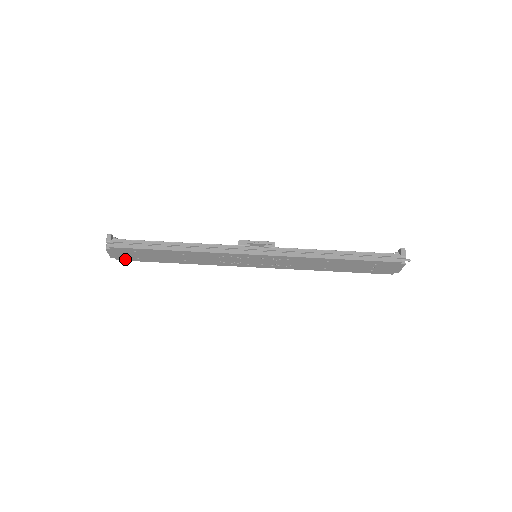
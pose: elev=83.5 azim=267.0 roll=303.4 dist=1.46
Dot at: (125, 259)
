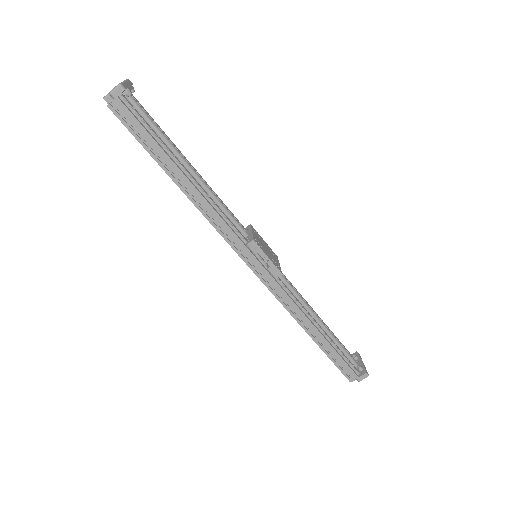
Dot at: occluded
